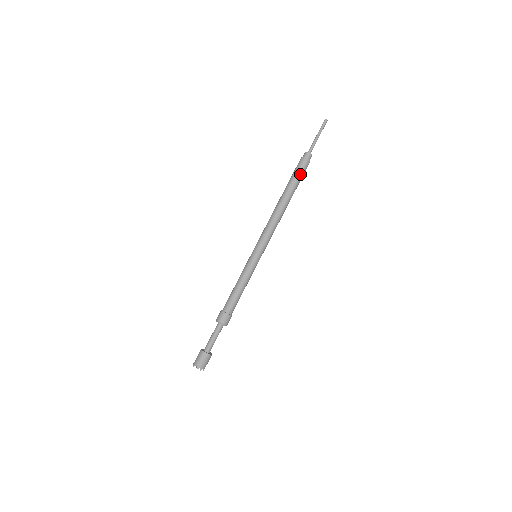
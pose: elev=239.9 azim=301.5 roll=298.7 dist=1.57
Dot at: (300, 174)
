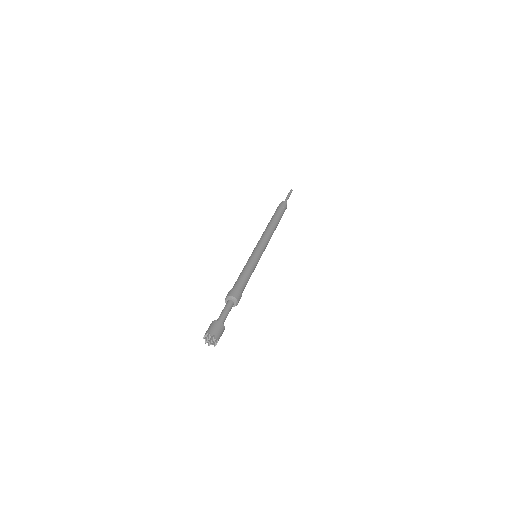
Dot at: (281, 211)
